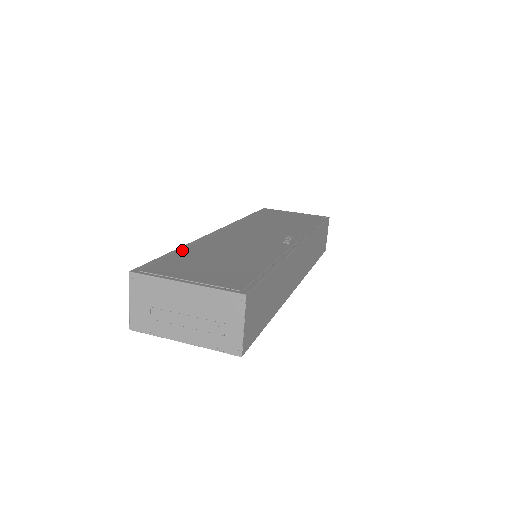
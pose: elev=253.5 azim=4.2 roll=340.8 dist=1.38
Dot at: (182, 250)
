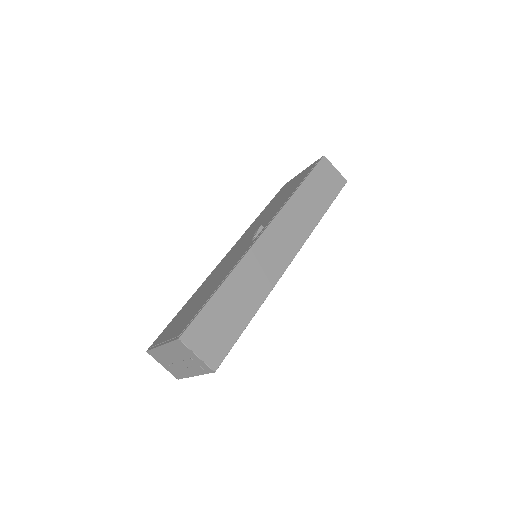
Dot at: (186, 304)
